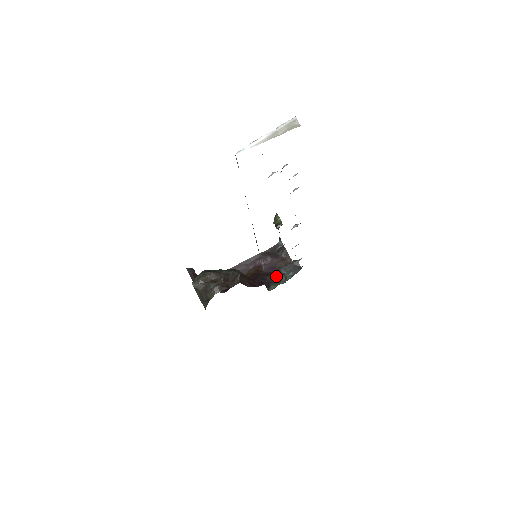
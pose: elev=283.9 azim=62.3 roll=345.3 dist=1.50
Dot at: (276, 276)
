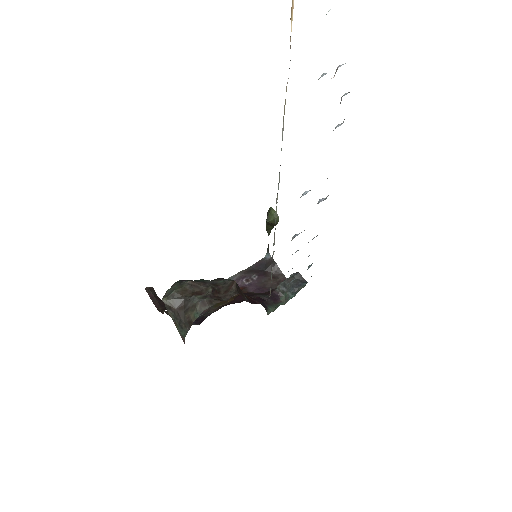
Dot at: (272, 295)
